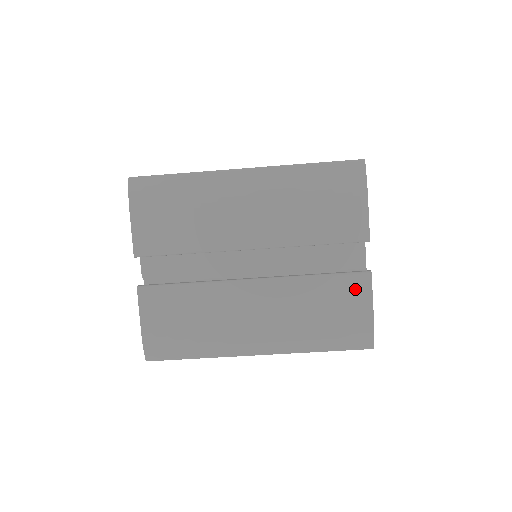
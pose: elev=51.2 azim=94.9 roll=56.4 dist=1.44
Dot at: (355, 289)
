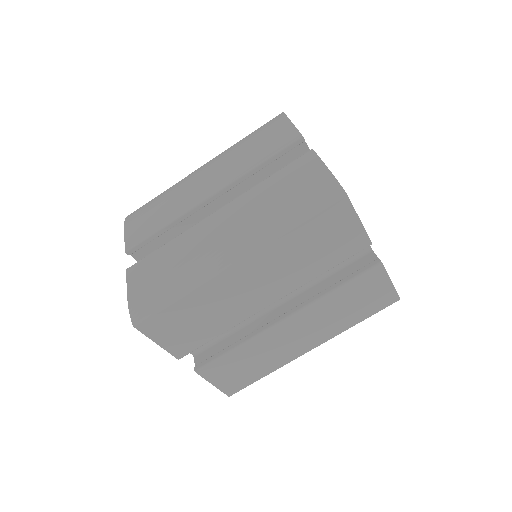
Dot at: (303, 165)
